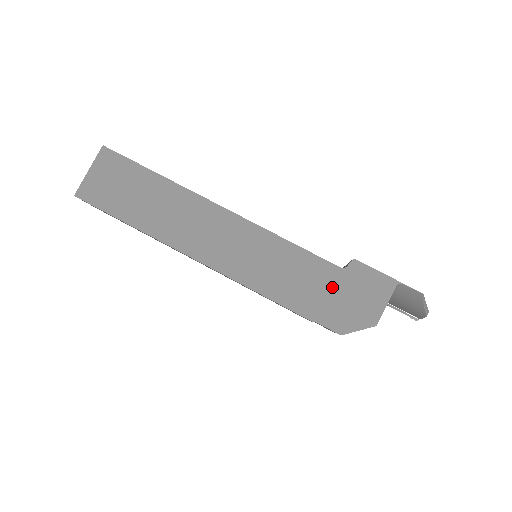
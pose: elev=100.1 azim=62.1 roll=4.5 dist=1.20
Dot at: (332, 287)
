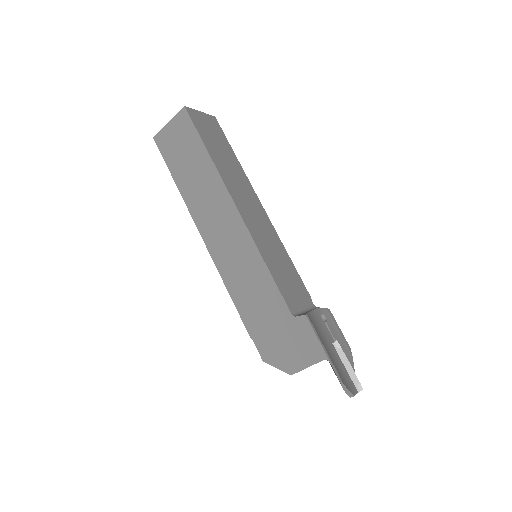
Dot at: (277, 323)
